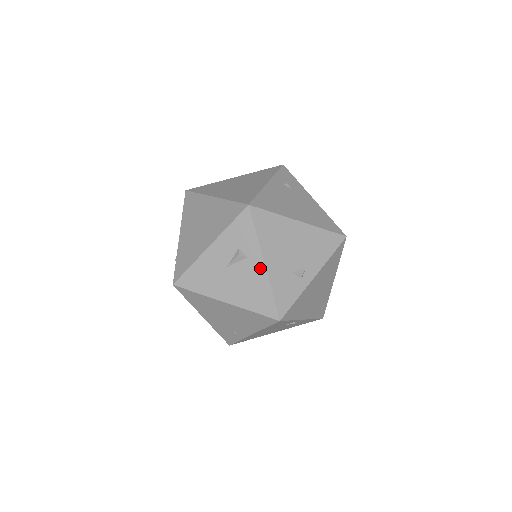
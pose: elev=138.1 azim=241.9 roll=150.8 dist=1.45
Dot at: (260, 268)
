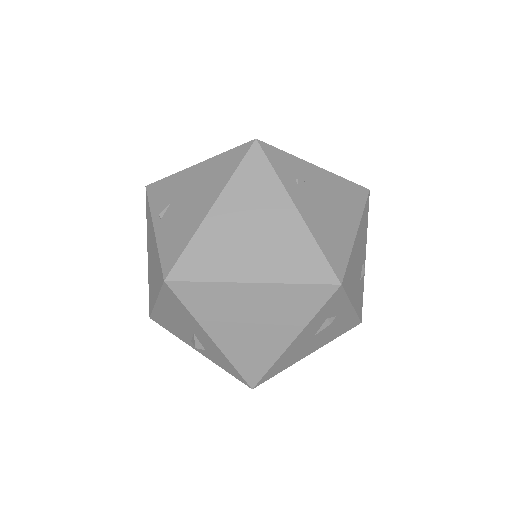
Dot at: (348, 312)
